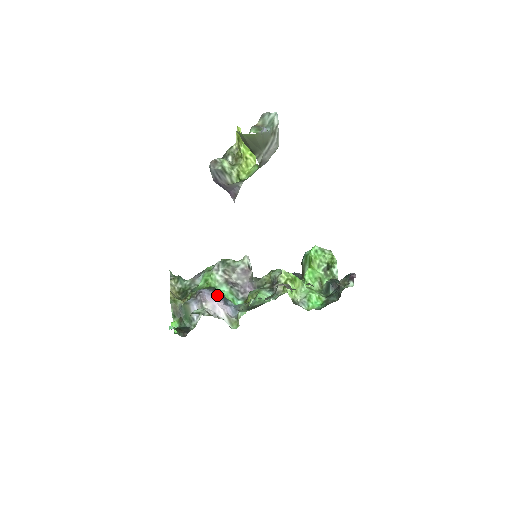
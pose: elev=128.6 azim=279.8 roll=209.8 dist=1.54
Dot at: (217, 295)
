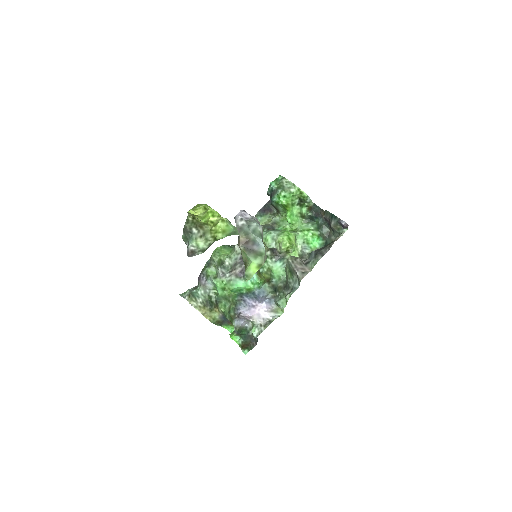
Dot at: (250, 303)
